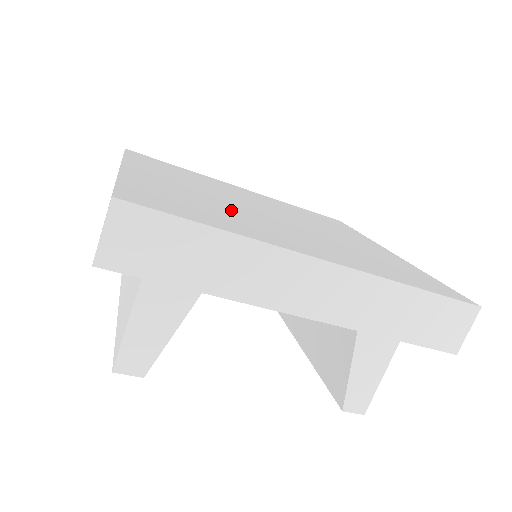
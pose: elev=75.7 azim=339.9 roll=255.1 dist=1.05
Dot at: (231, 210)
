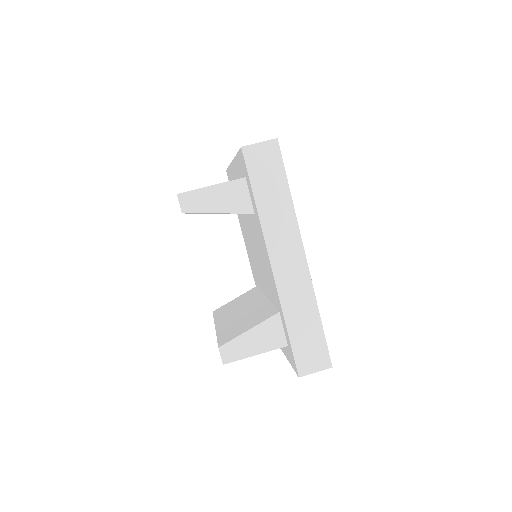
Dot at: occluded
